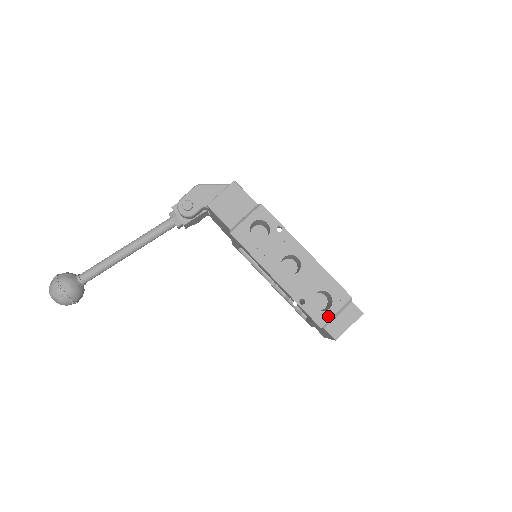
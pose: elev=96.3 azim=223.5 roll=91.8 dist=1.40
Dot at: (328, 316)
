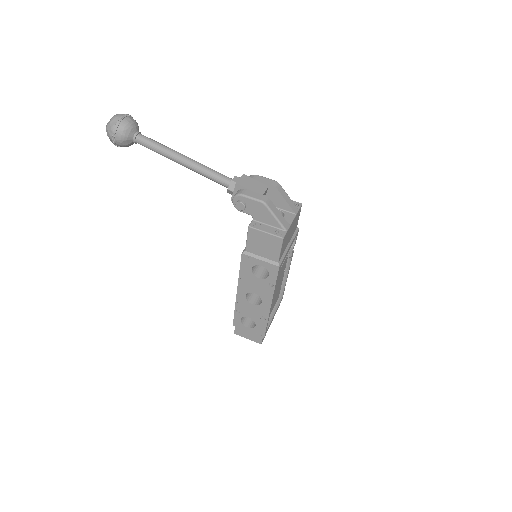
Dot at: (242, 328)
